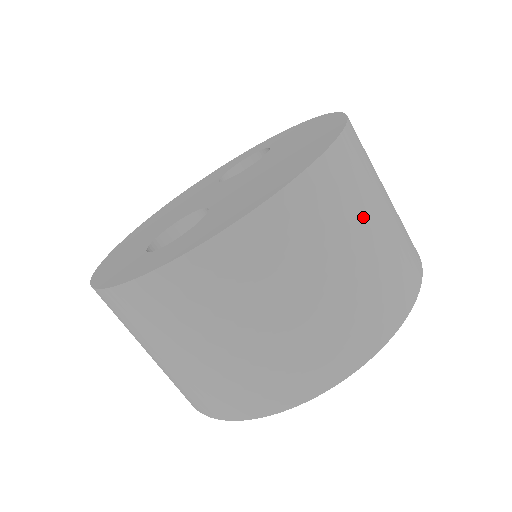
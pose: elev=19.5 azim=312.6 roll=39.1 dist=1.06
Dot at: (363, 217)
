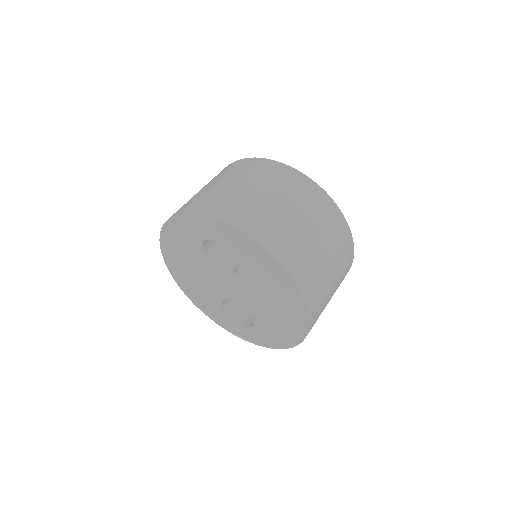
Dot at: (328, 298)
